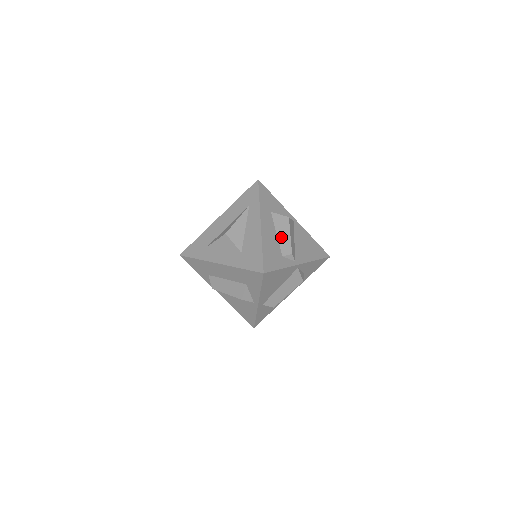
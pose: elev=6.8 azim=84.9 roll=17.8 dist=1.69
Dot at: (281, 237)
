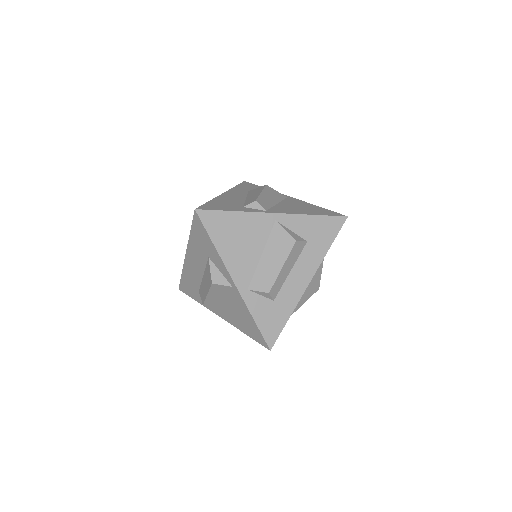
Dot at: (249, 198)
